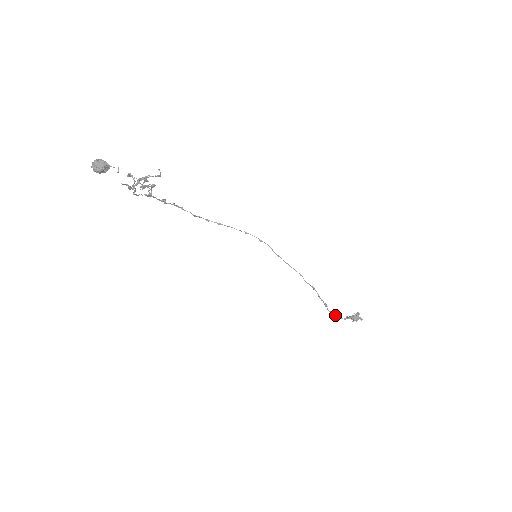
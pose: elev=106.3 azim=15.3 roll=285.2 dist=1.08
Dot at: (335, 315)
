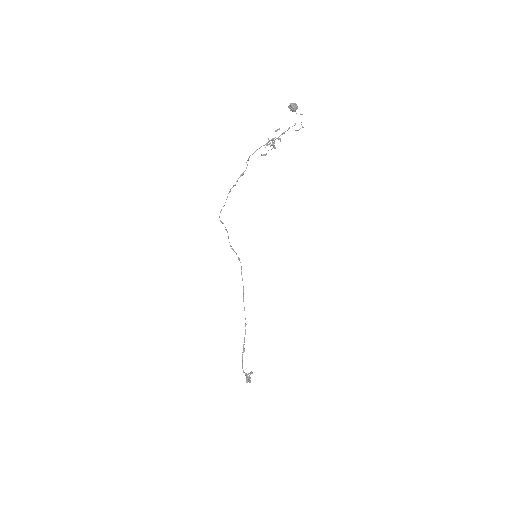
Dot at: occluded
